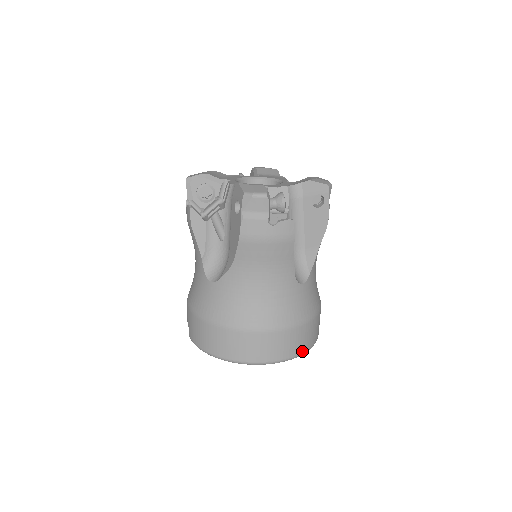
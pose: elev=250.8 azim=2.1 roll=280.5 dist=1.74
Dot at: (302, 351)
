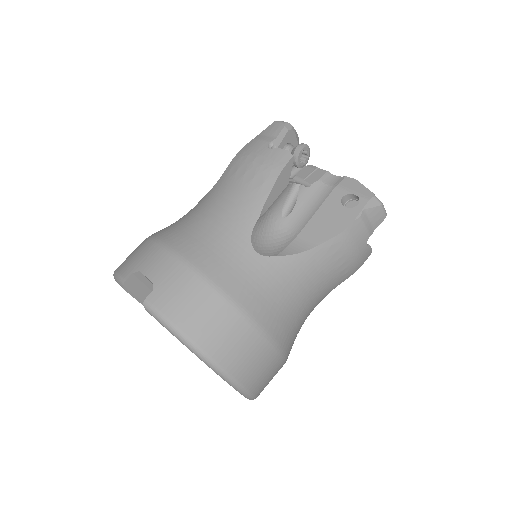
Dot at: occluded
